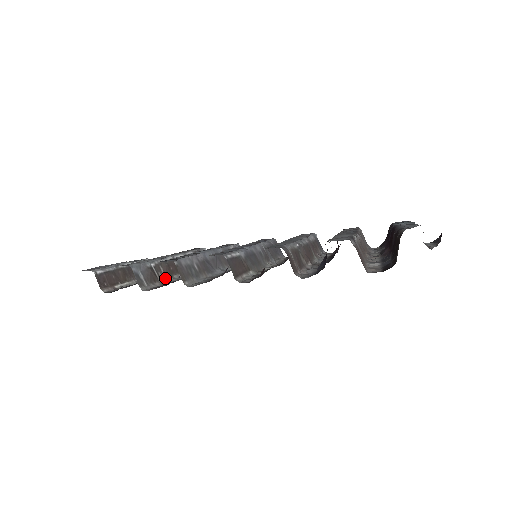
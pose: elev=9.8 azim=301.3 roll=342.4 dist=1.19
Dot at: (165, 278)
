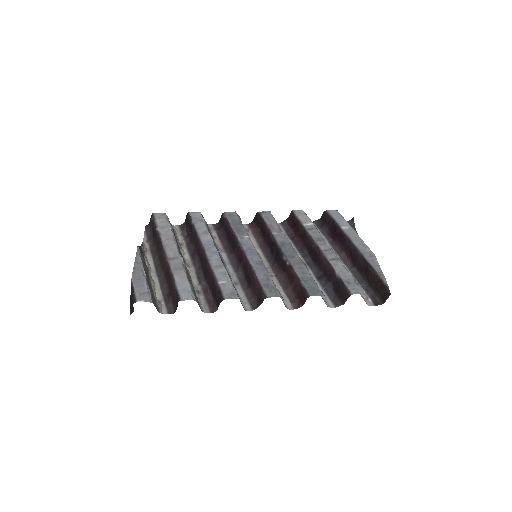
Dot at: (192, 283)
